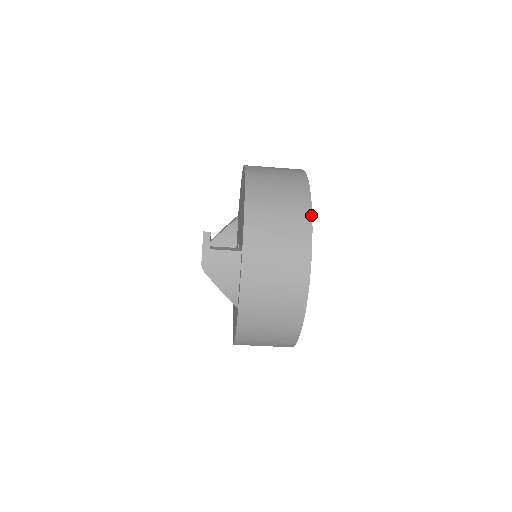
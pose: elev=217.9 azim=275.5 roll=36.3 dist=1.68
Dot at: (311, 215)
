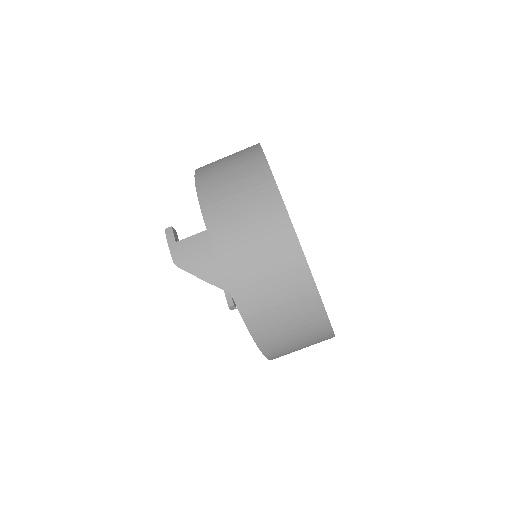
Dot at: (266, 160)
